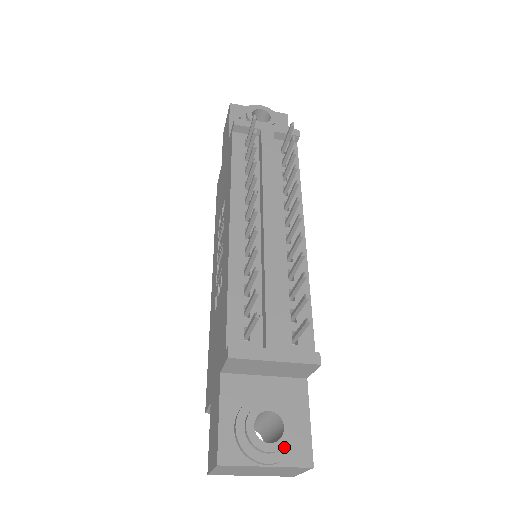
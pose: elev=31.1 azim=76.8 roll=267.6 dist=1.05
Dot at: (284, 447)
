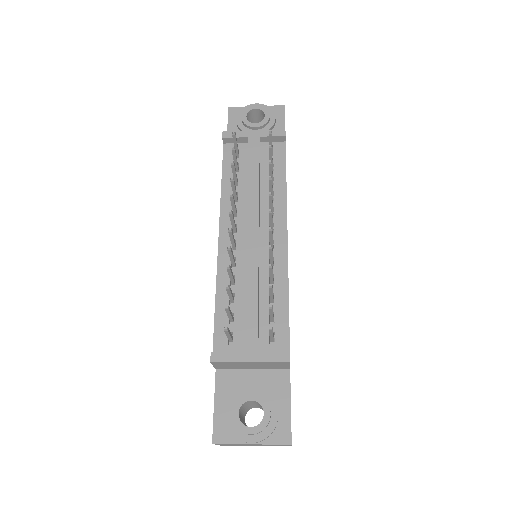
Dot at: (265, 429)
